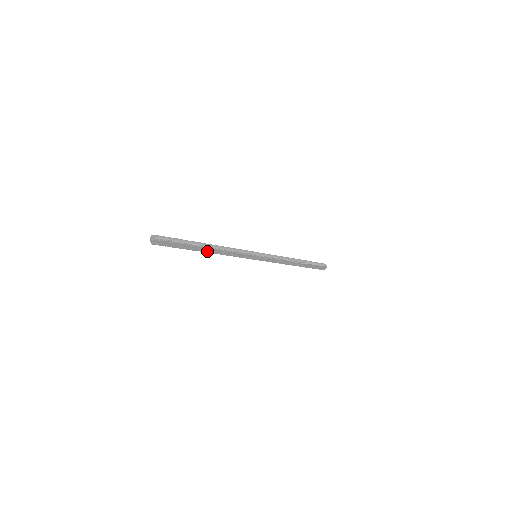
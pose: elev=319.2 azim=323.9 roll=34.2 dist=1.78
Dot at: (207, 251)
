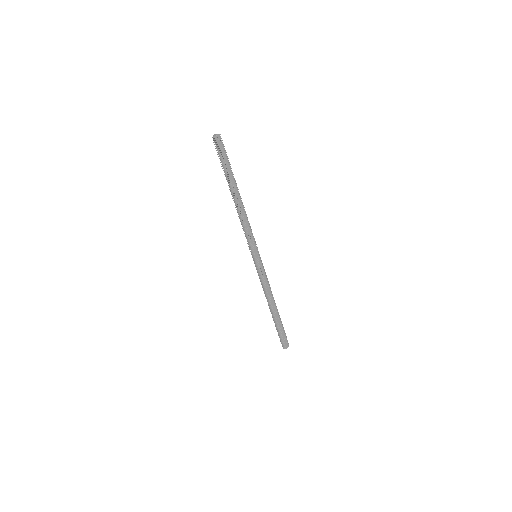
Dot at: (236, 198)
